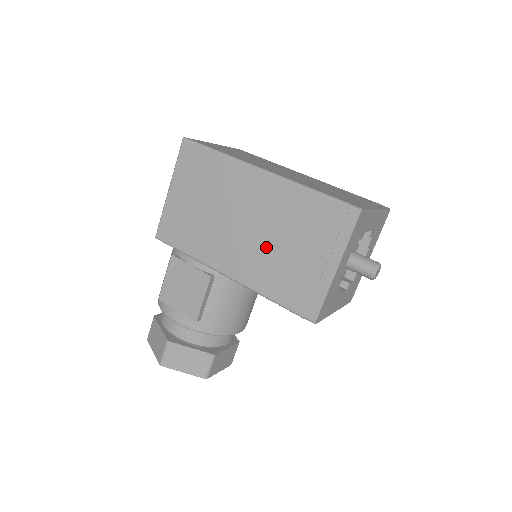
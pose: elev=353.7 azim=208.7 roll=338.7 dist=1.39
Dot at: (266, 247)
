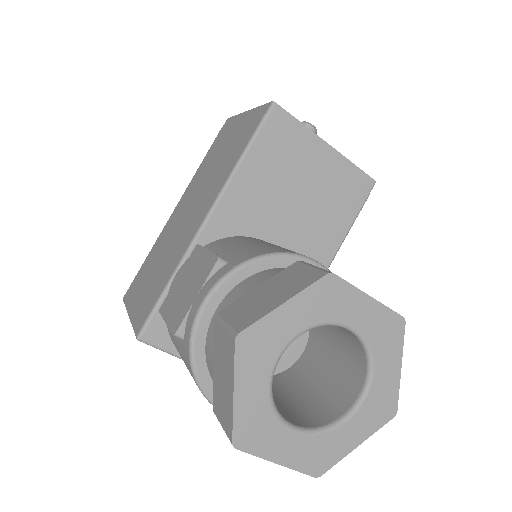
Dot at: (208, 183)
